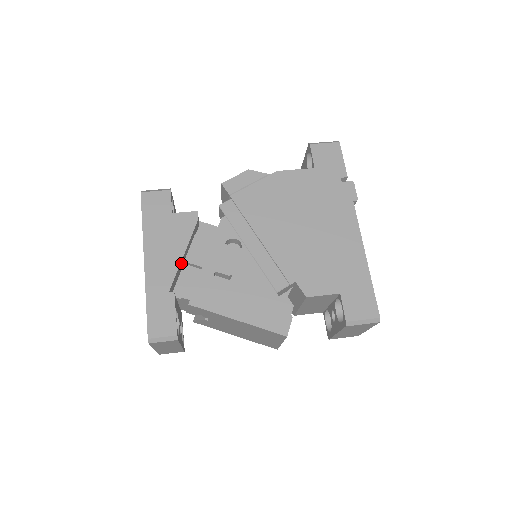
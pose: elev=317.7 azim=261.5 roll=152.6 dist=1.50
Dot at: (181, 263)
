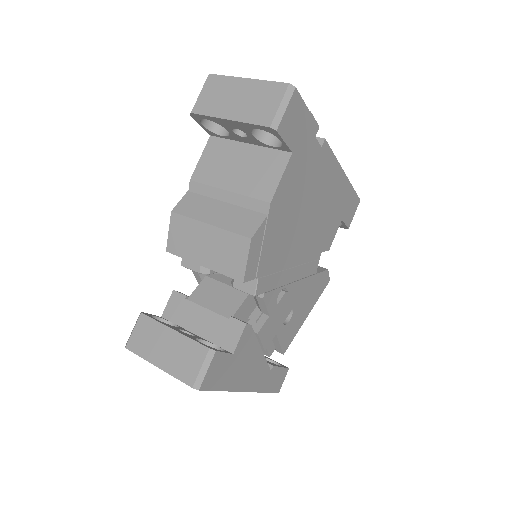
Dot at: occluded
